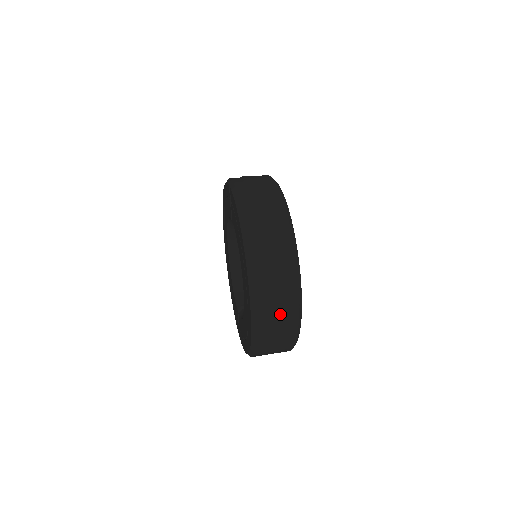
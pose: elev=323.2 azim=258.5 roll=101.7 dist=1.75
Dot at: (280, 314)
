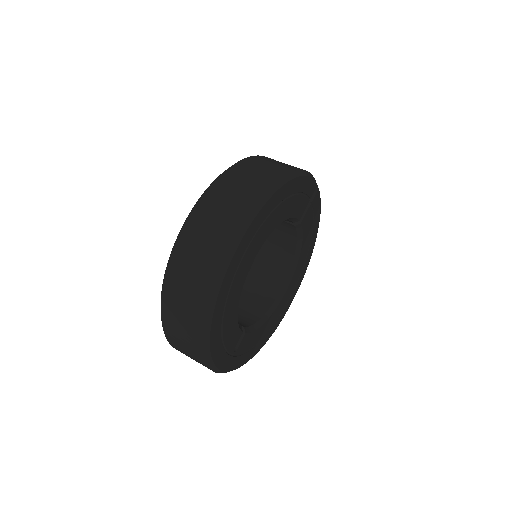
Dot at: (210, 236)
